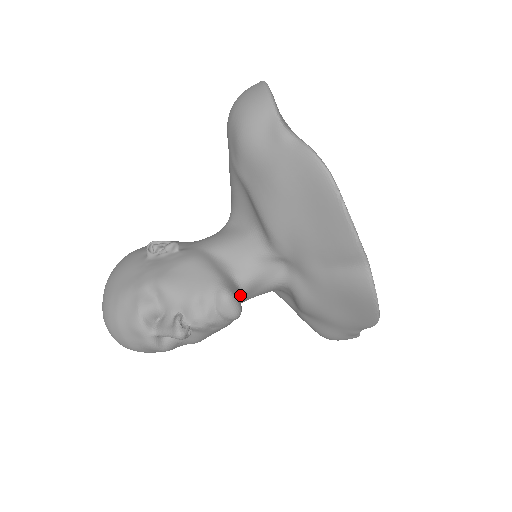
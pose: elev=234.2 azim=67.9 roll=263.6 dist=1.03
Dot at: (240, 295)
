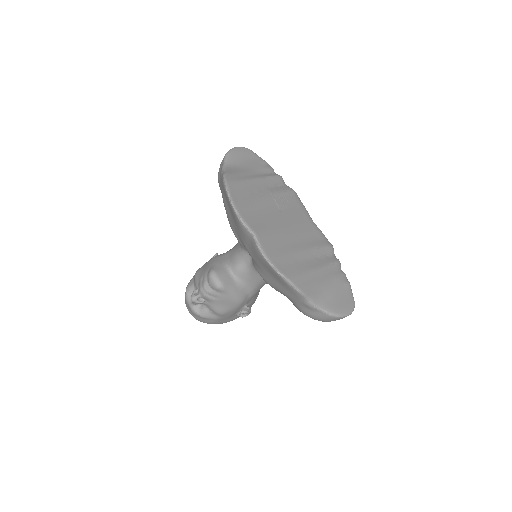
Dot at: (232, 277)
